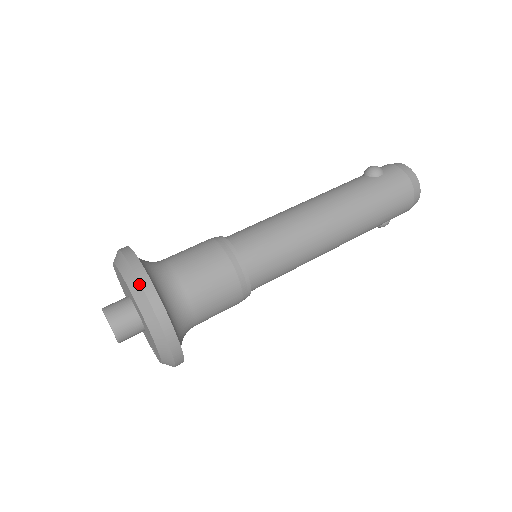
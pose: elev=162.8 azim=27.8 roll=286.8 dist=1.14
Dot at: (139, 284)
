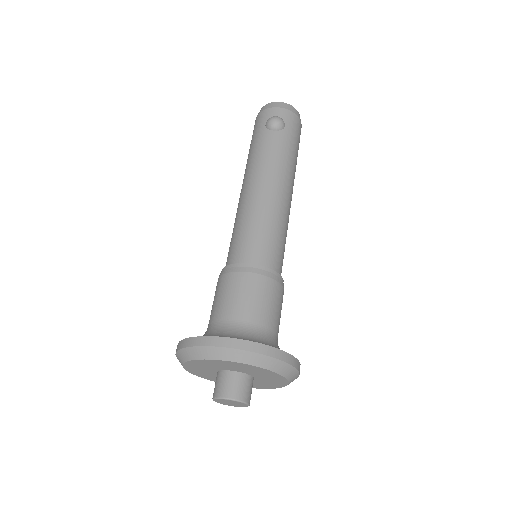
Dot at: (279, 361)
